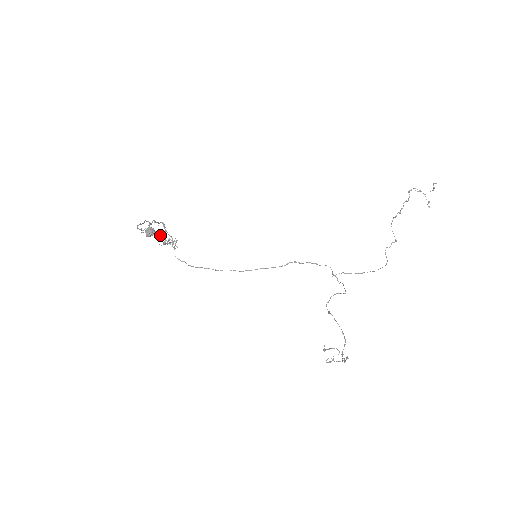
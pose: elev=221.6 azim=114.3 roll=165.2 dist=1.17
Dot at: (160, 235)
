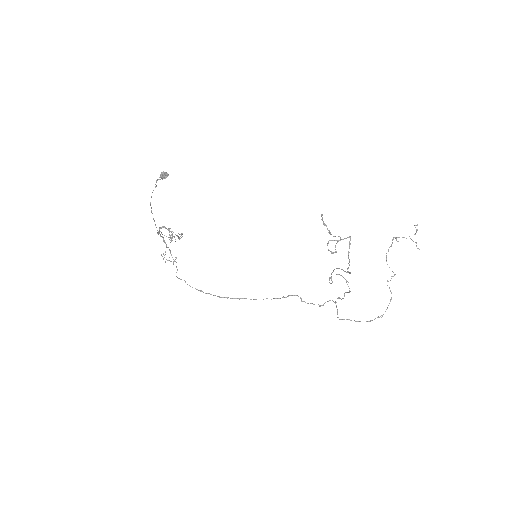
Dot at: (168, 228)
